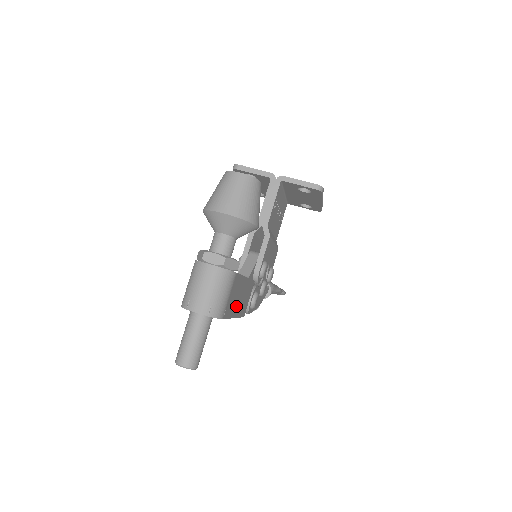
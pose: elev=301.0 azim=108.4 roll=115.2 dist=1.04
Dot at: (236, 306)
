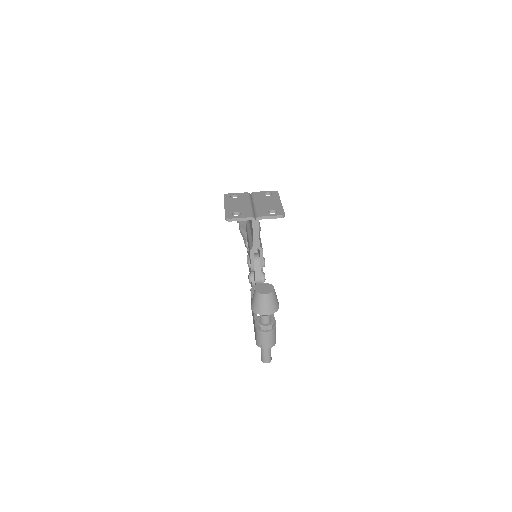
Dot at: occluded
